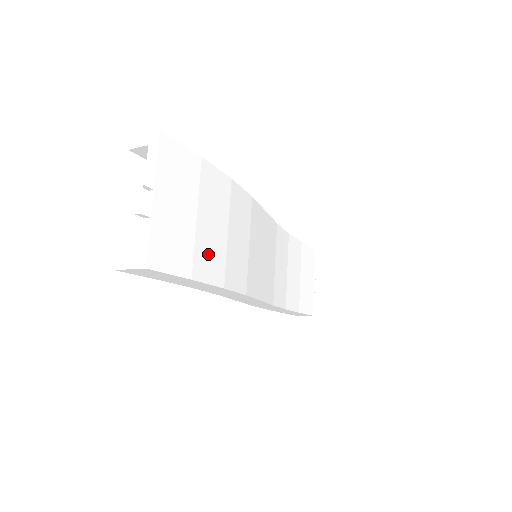
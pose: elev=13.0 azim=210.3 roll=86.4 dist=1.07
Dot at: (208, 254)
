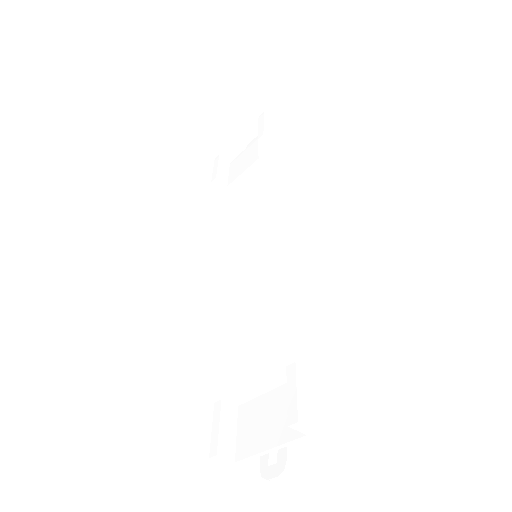
Dot at: occluded
